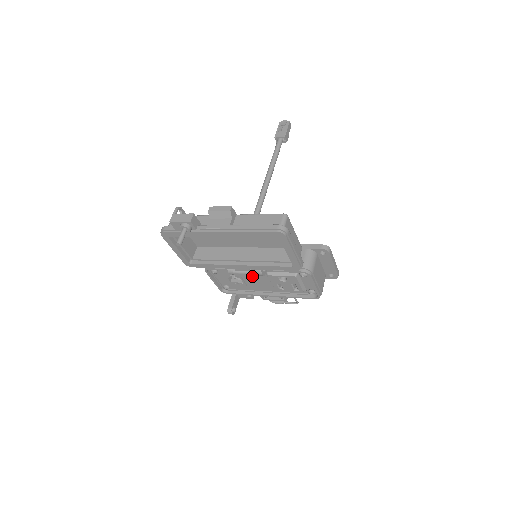
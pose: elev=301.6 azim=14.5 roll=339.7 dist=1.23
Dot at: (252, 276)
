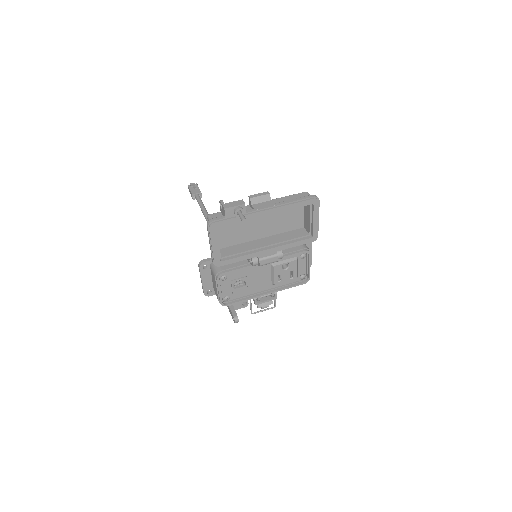
Dot at: (275, 260)
